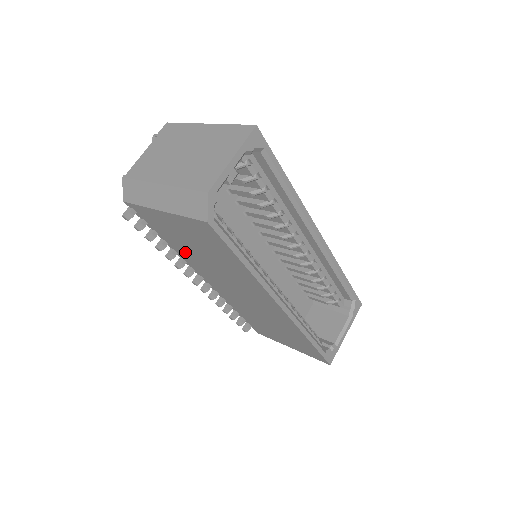
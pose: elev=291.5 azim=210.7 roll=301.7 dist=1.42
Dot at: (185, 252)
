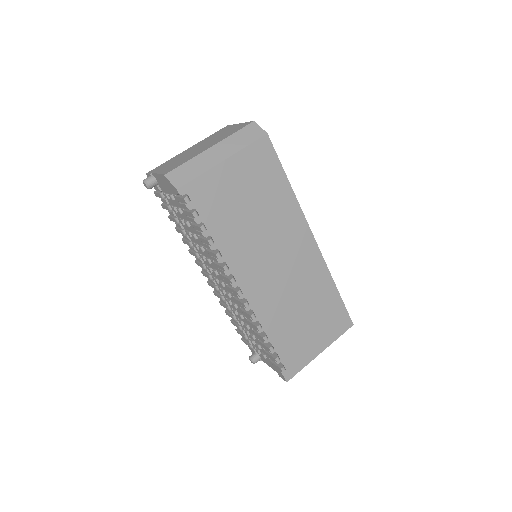
Dot at: (230, 236)
